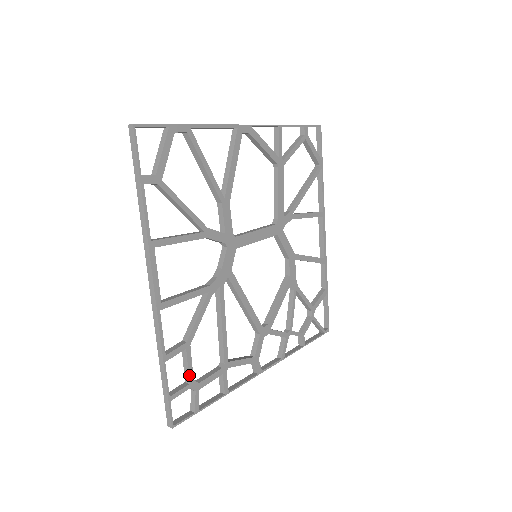
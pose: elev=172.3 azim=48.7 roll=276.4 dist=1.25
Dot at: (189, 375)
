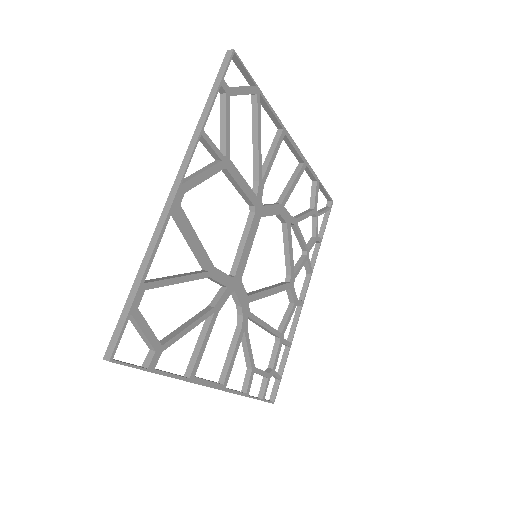
Dot at: (265, 376)
